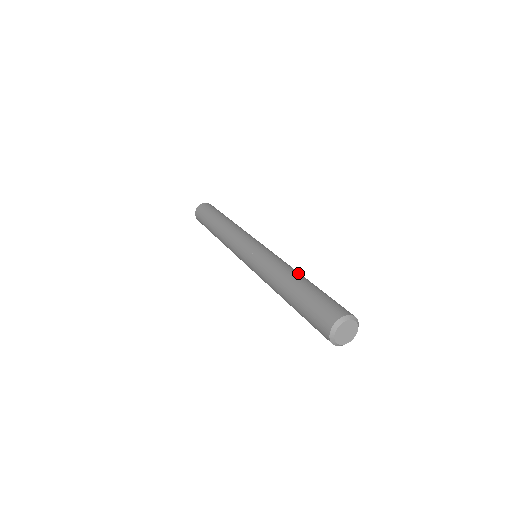
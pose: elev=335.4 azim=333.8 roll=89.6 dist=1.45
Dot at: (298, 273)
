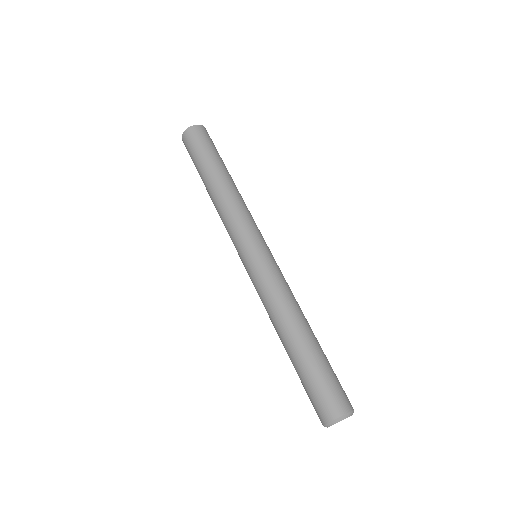
Dot at: (296, 324)
